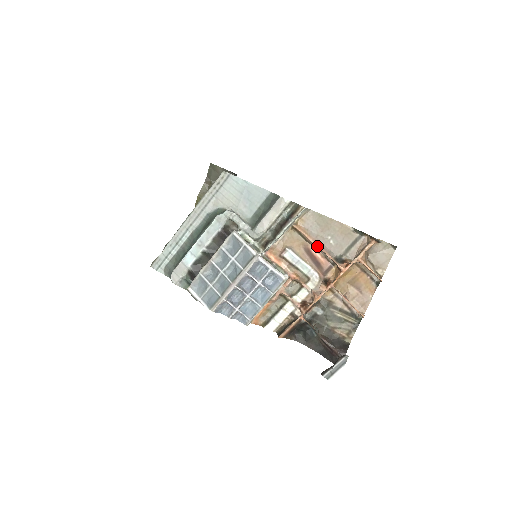
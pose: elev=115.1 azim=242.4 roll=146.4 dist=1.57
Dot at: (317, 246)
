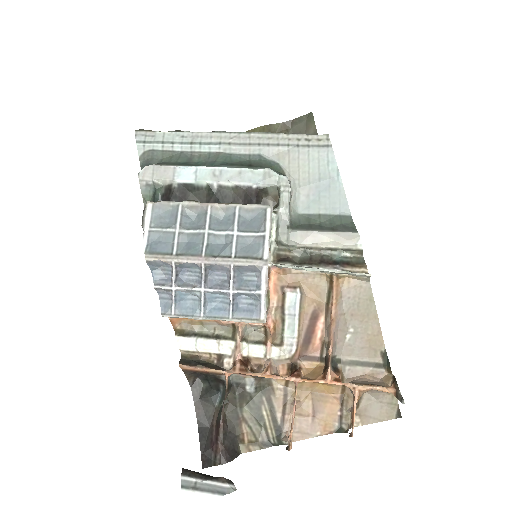
Dot at: (332, 325)
